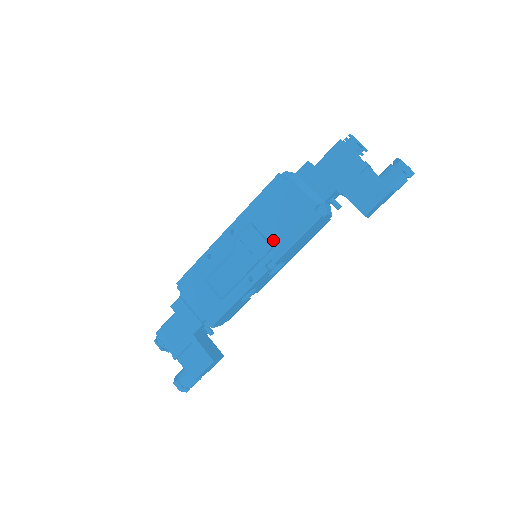
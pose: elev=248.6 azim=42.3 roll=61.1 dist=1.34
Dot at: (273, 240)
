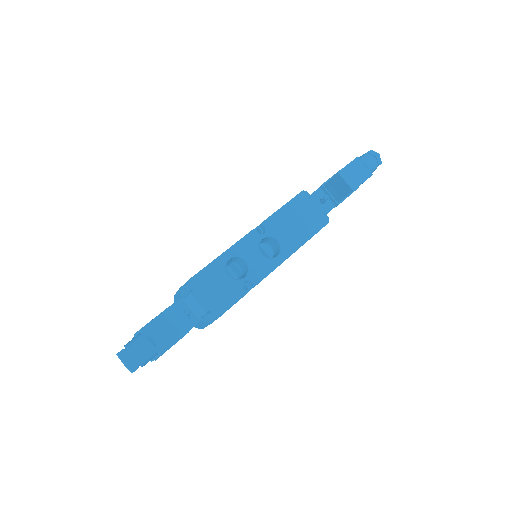
Dot at: occluded
